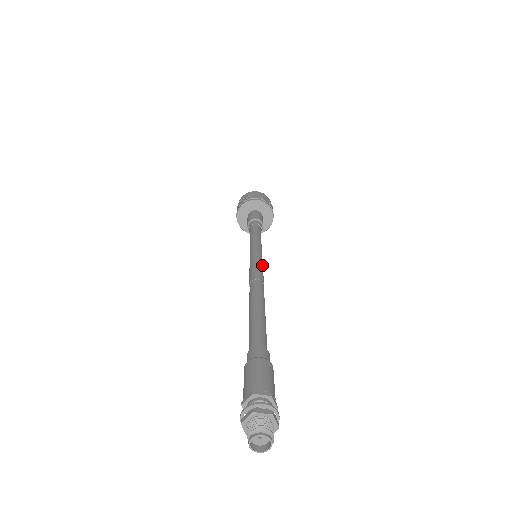
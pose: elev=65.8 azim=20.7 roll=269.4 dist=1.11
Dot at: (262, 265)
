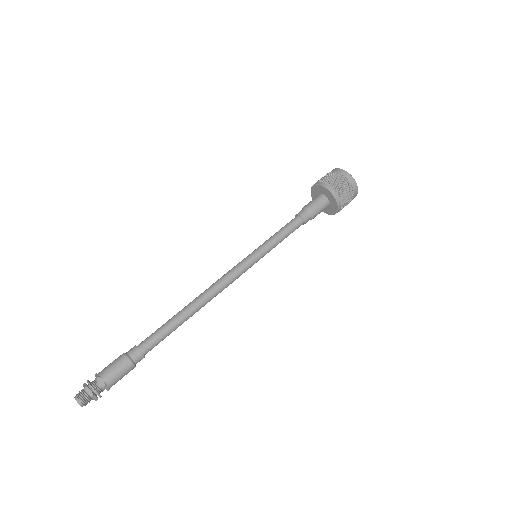
Dot at: (243, 272)
